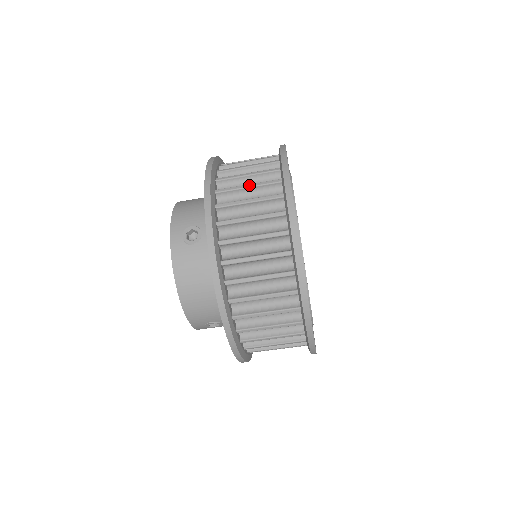
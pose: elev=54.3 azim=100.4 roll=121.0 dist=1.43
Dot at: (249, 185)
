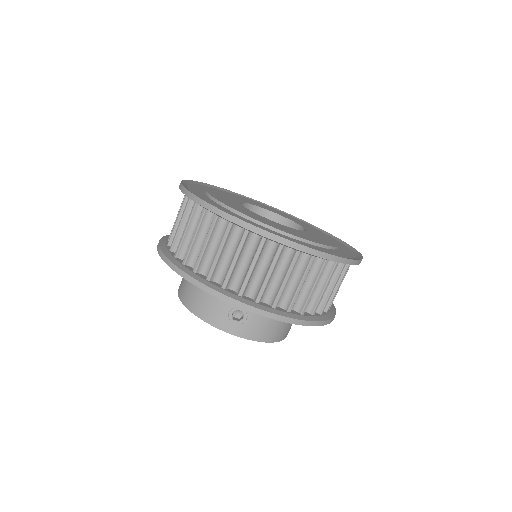
Dot at: occluded
